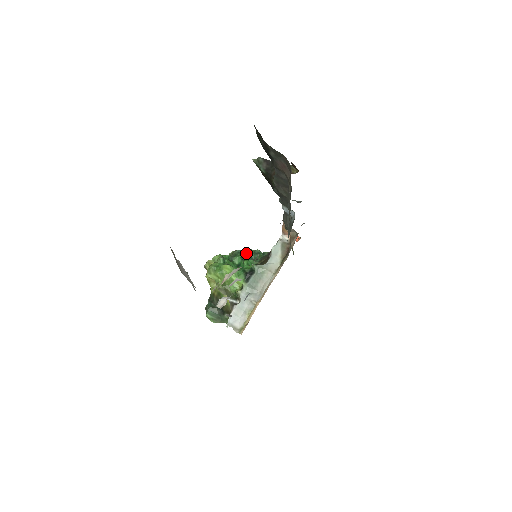
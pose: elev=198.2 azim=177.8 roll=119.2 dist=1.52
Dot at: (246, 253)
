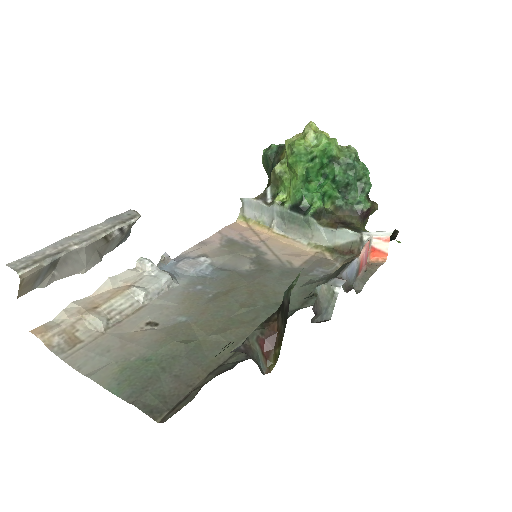
Dot at: (349, 178)
